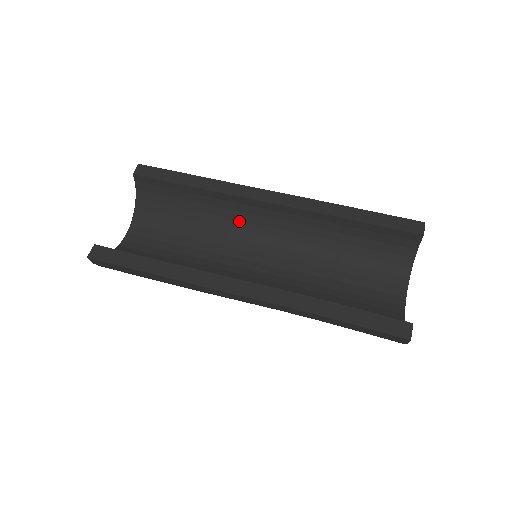
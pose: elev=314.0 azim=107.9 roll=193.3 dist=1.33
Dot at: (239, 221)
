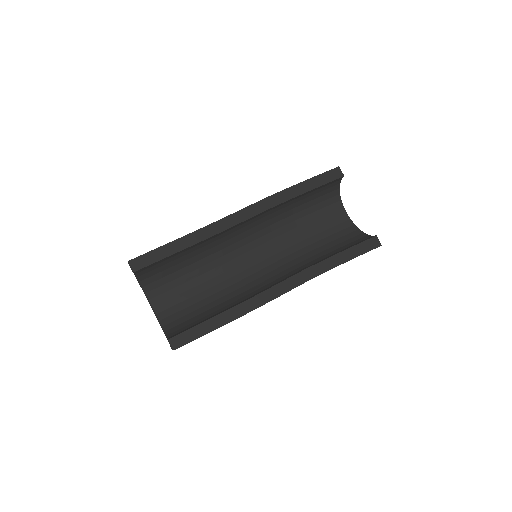
Dot at: (225, 242)
